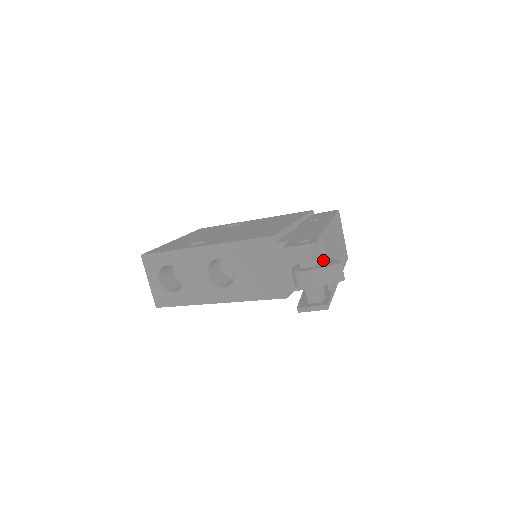
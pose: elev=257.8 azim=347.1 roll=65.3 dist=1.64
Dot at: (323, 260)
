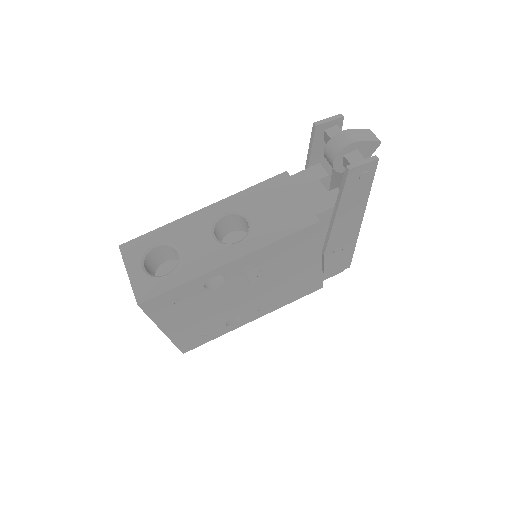
Dot at: occluded
